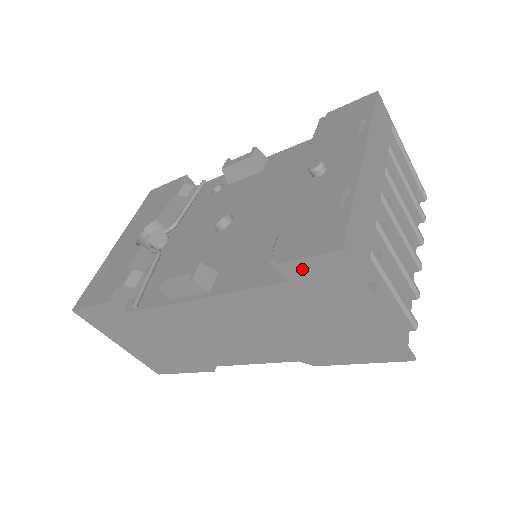
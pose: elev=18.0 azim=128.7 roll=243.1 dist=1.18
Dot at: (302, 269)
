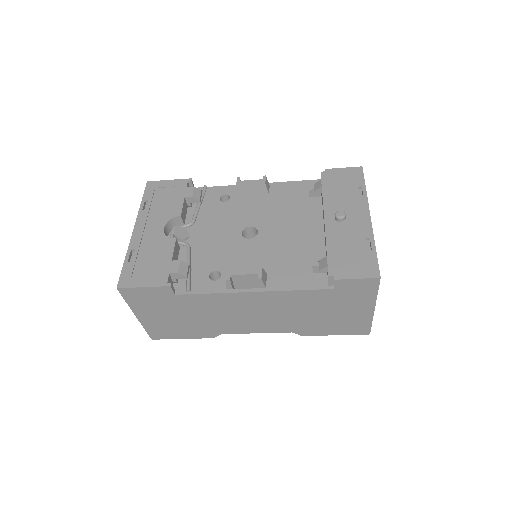
Dot at: (349, 284)
